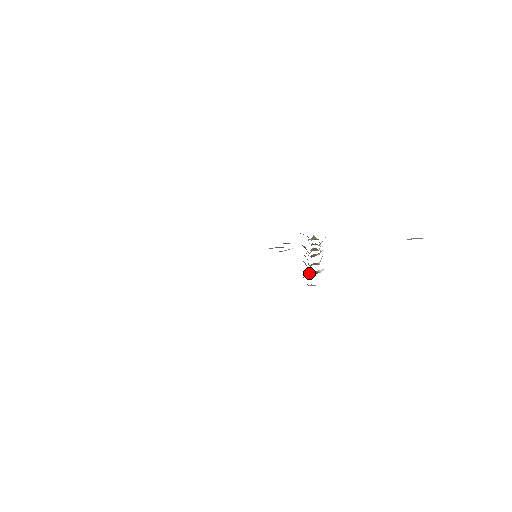
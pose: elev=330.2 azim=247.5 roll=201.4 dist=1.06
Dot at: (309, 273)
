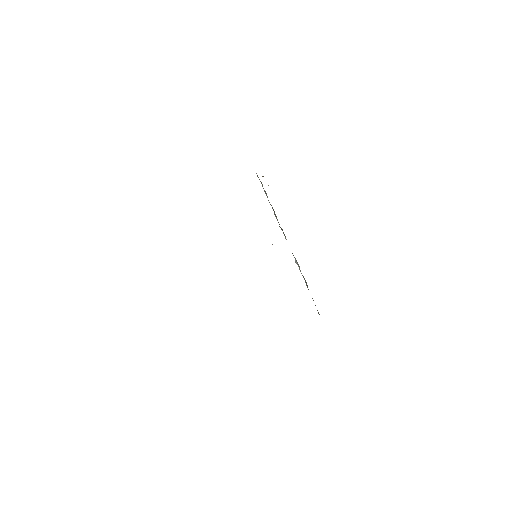
Dot at: occluded
